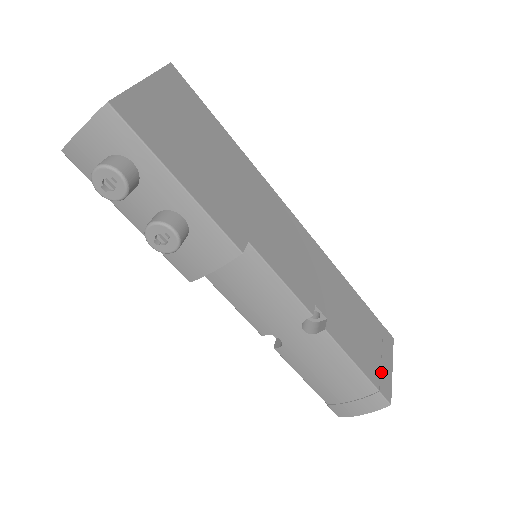
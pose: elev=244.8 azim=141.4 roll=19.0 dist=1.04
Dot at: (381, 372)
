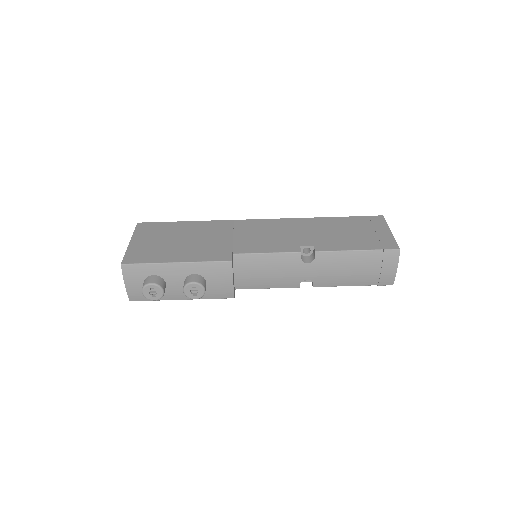
Dot at: (380, 240)
